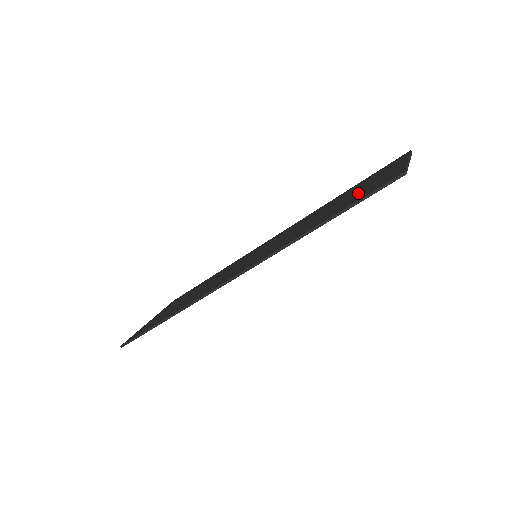
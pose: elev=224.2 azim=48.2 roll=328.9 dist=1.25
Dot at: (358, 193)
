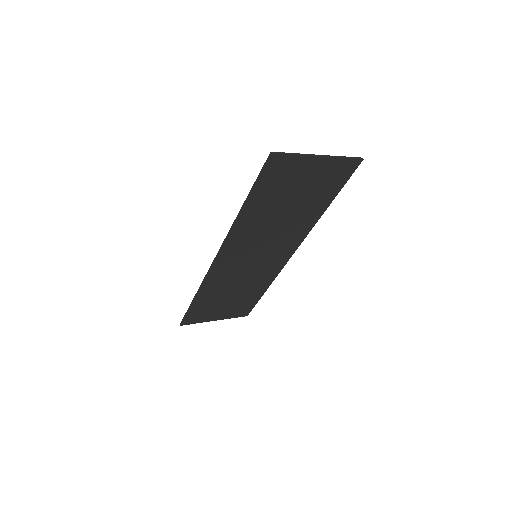
Dot at: (284, 186)
